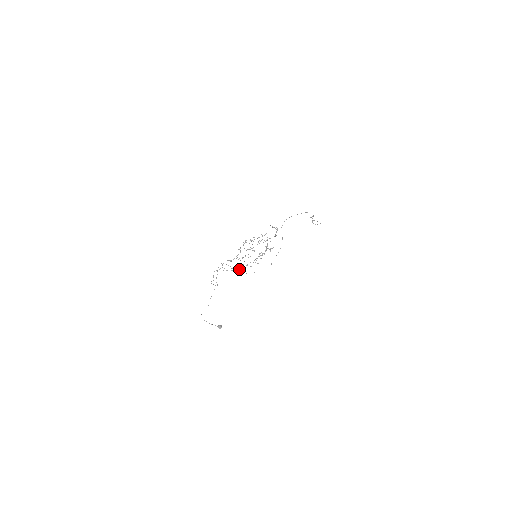
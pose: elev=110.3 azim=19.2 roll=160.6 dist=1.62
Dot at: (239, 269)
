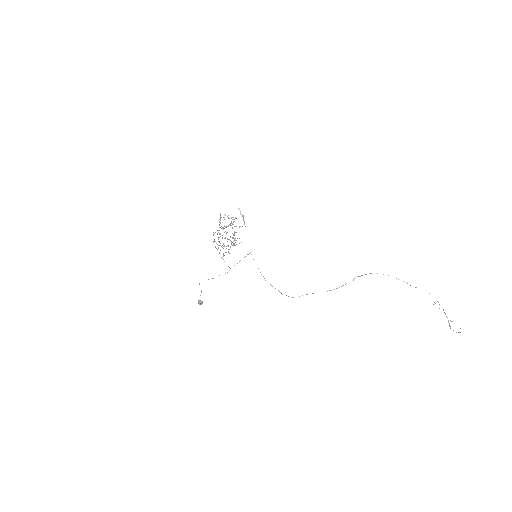
Dot at: occluded
